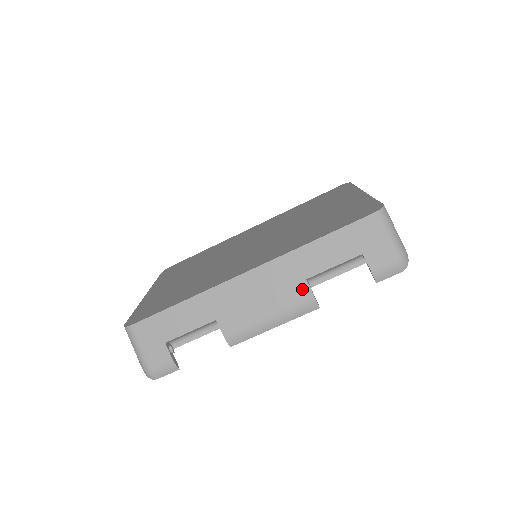
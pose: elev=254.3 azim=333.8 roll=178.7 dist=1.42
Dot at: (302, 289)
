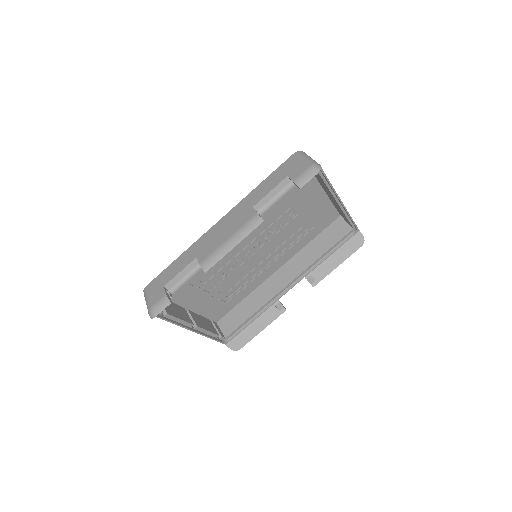
Dot at: (250, 213)
